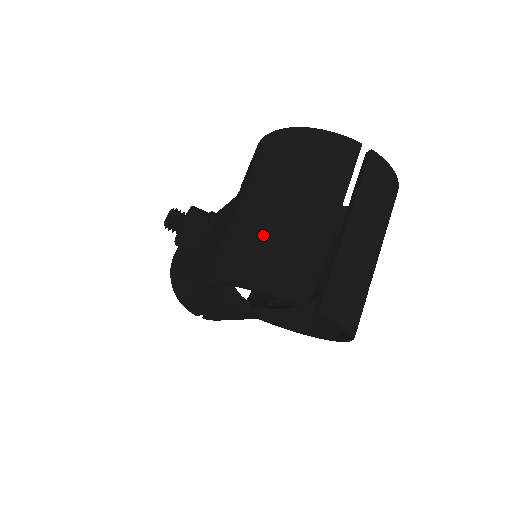
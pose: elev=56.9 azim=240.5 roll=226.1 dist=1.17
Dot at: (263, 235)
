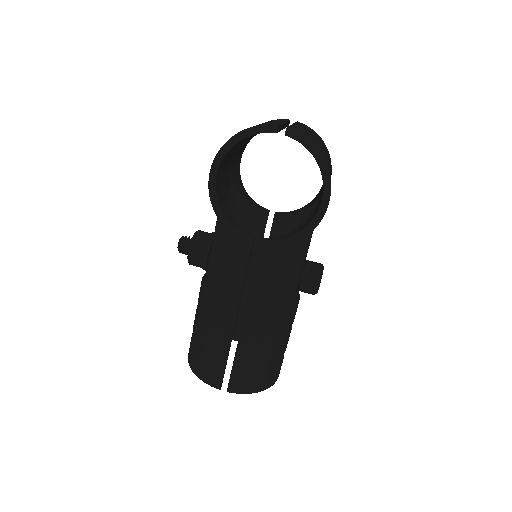
Dot at: occluded
